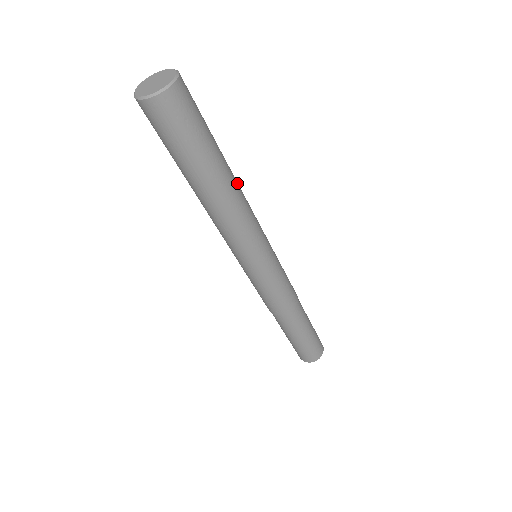
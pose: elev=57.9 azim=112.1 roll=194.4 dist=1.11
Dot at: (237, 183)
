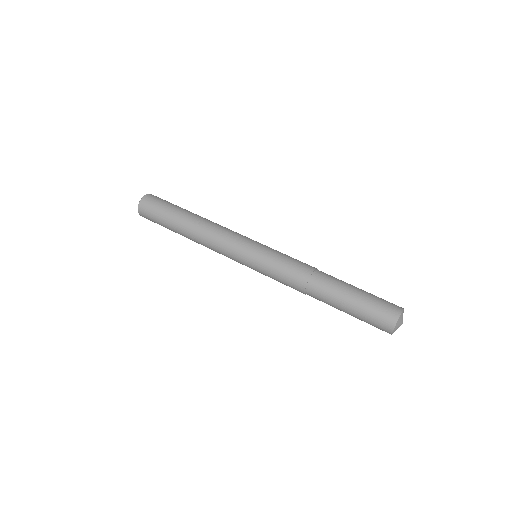
Dot at: (206, 219)
